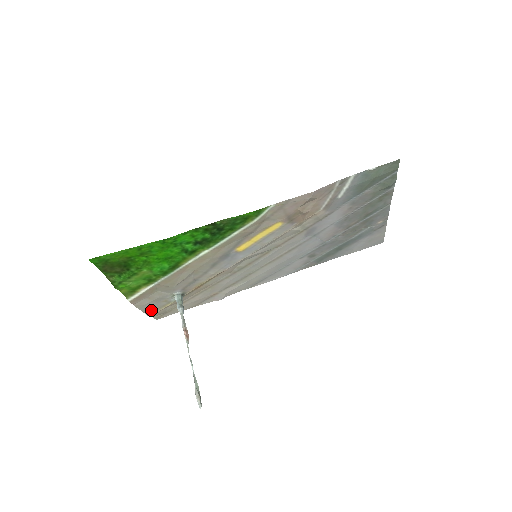
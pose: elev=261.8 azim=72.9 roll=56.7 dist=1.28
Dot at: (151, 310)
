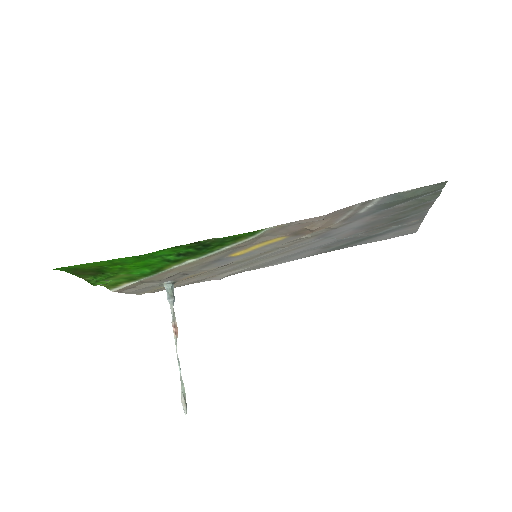
Dot at: (141, 292)
